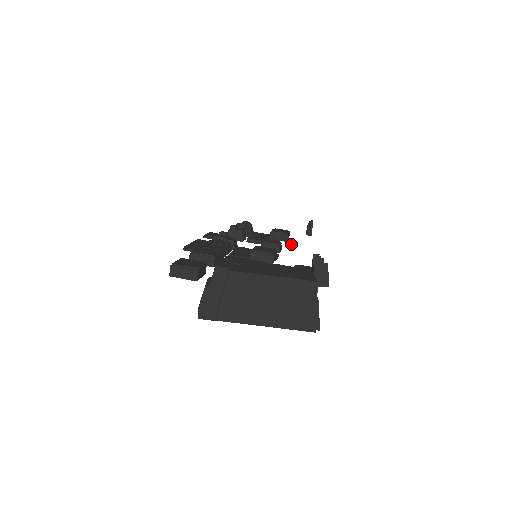
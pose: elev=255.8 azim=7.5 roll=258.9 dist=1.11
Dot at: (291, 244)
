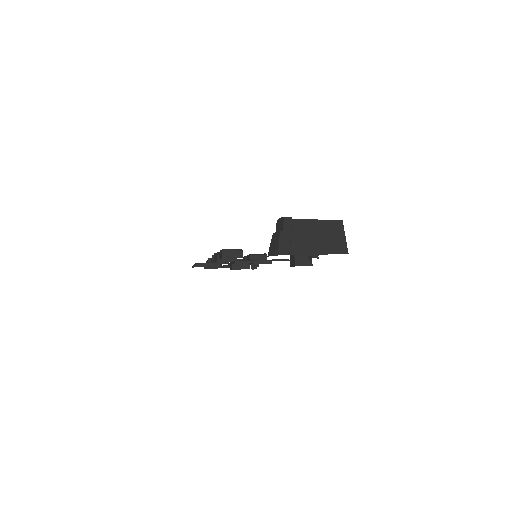
Dot at: (255, 267)
